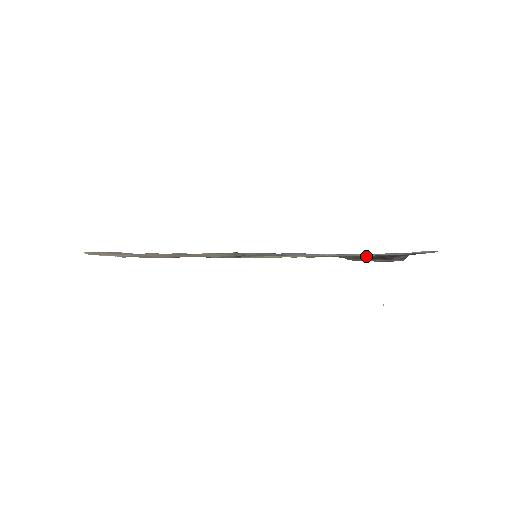
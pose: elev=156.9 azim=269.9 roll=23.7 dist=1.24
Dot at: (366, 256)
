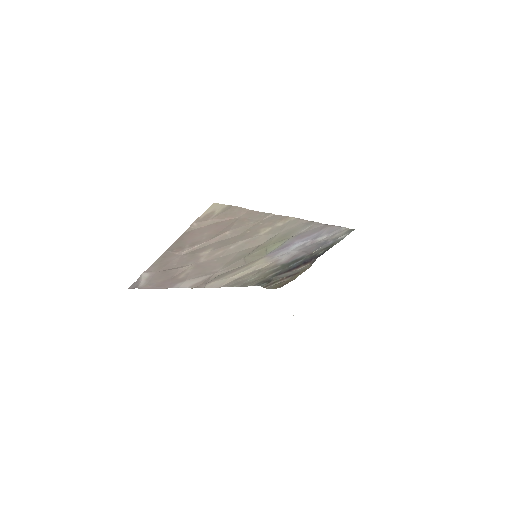
Dot at: (295, 265)
